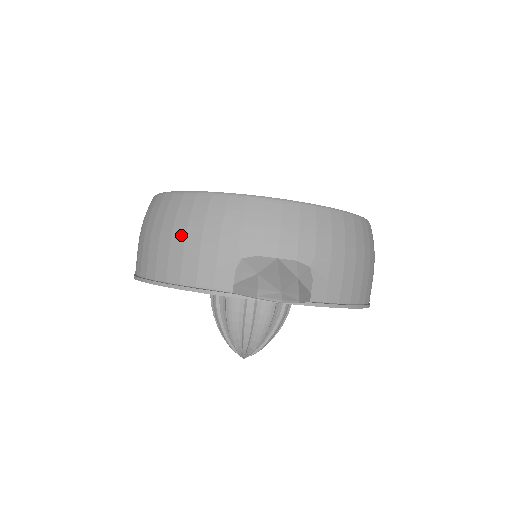
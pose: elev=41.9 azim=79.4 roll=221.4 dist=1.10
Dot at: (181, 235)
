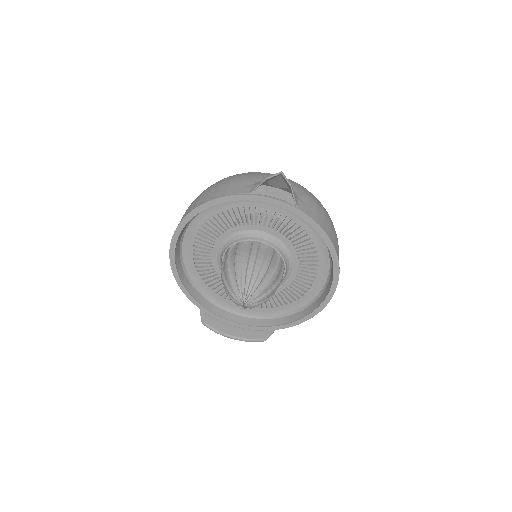
Dot at: (218, 185)
